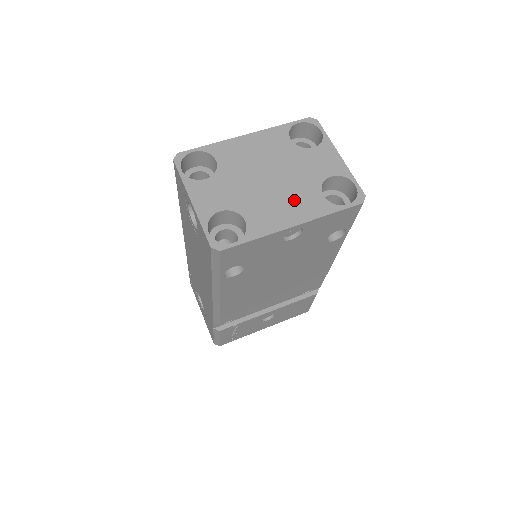
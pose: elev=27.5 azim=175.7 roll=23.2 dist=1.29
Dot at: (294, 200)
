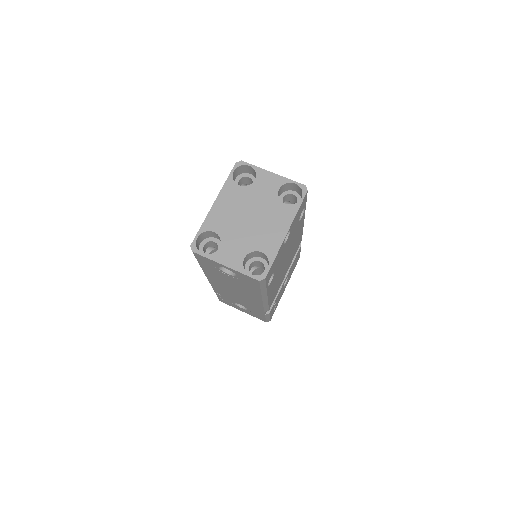
Dot at: (274, 219)
